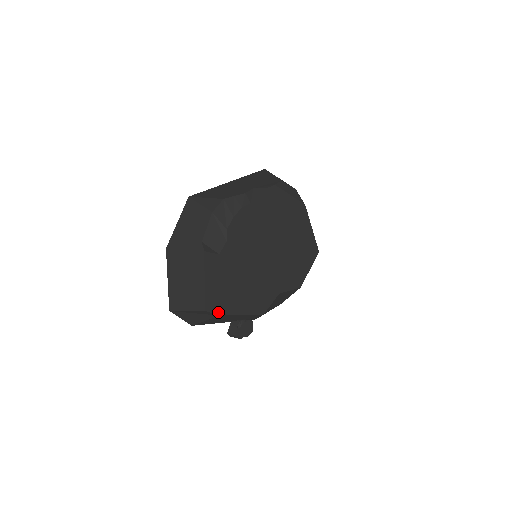
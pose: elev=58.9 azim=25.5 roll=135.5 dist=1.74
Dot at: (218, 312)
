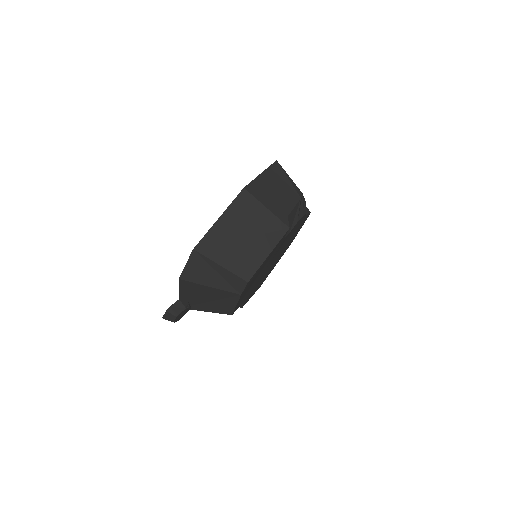
Dot at: (244, 290)
